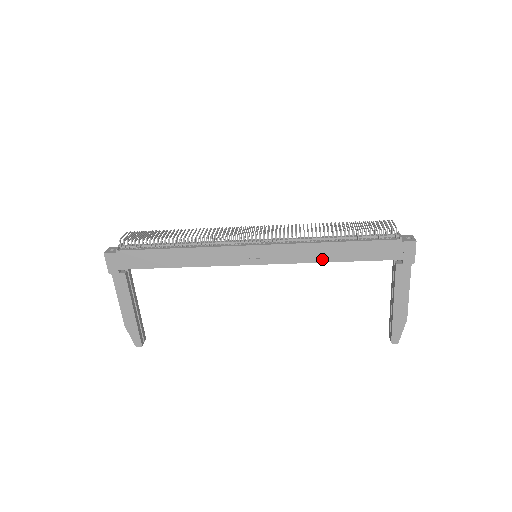
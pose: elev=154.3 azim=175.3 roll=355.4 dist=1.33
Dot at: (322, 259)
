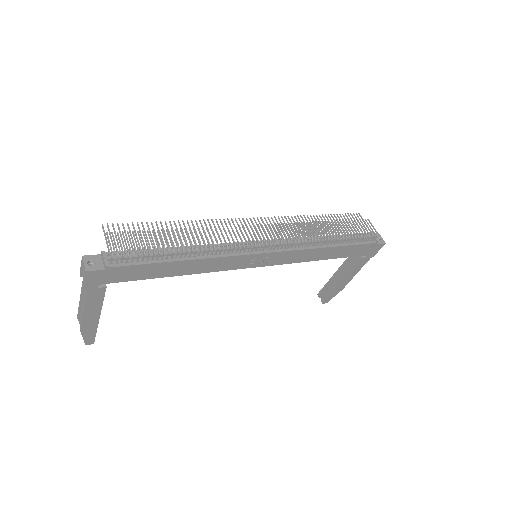
Dot at: (315, 259)
